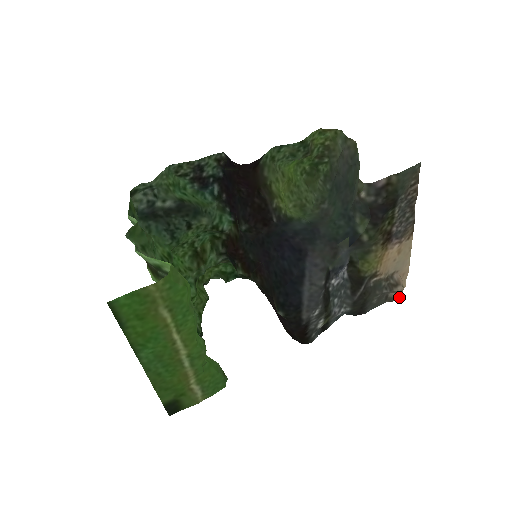
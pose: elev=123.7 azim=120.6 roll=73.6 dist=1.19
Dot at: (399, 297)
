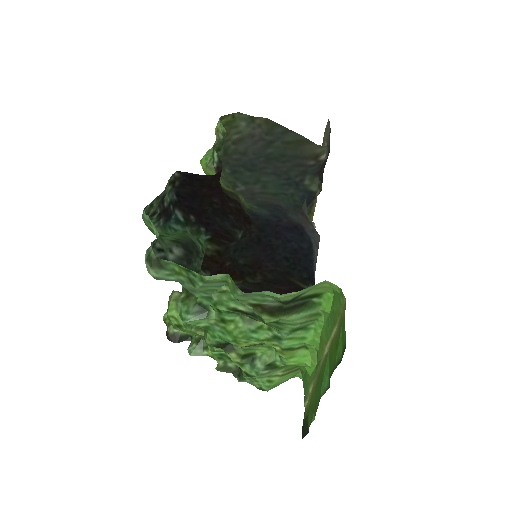
Dot at: occluded
